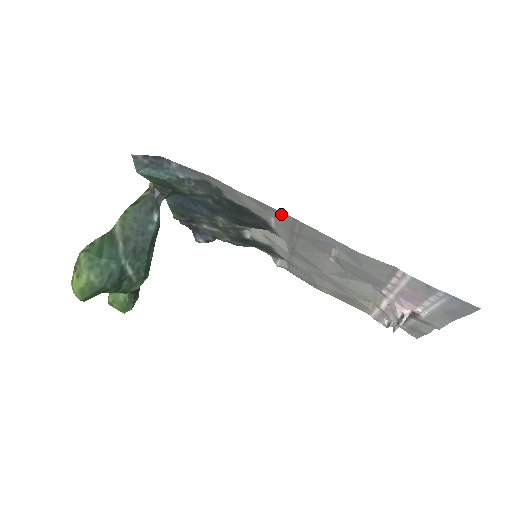
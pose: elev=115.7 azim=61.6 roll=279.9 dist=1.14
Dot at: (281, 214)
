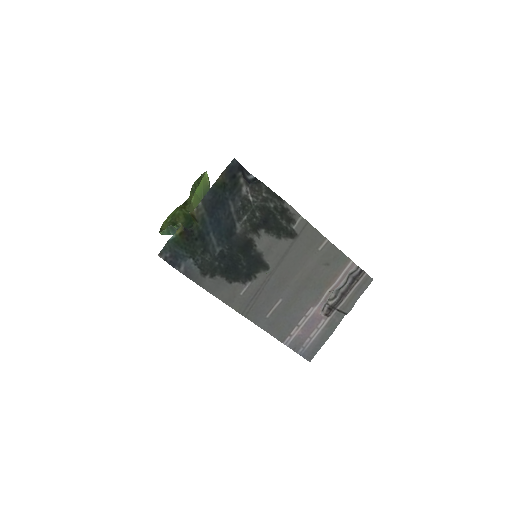
Dot at: (238, 307)
